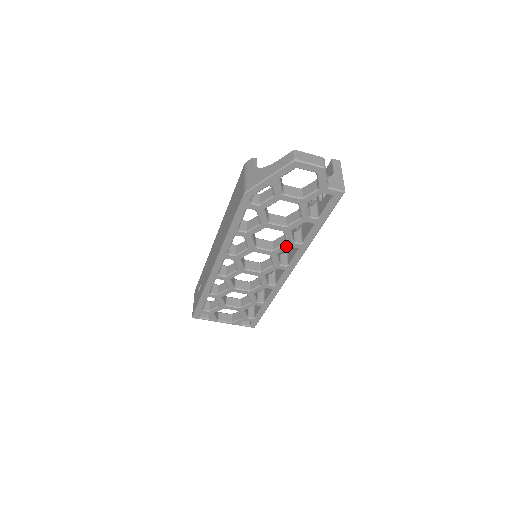
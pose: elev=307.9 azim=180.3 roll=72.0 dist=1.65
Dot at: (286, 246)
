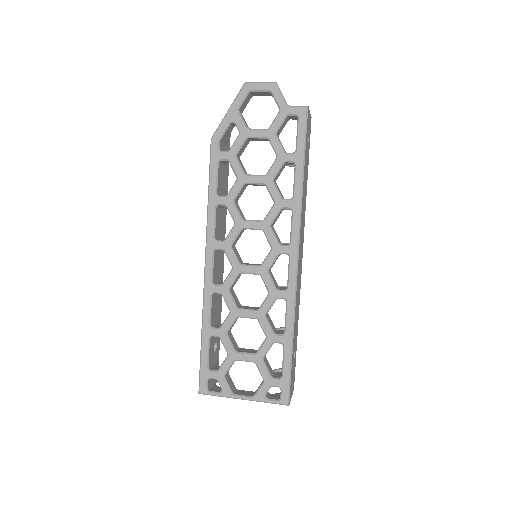
Dot at: (276, 208)
